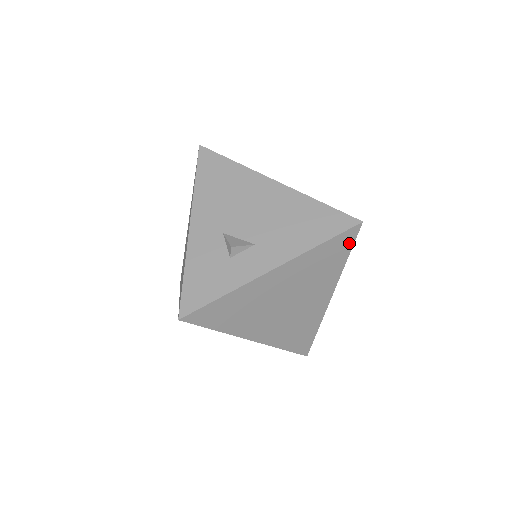
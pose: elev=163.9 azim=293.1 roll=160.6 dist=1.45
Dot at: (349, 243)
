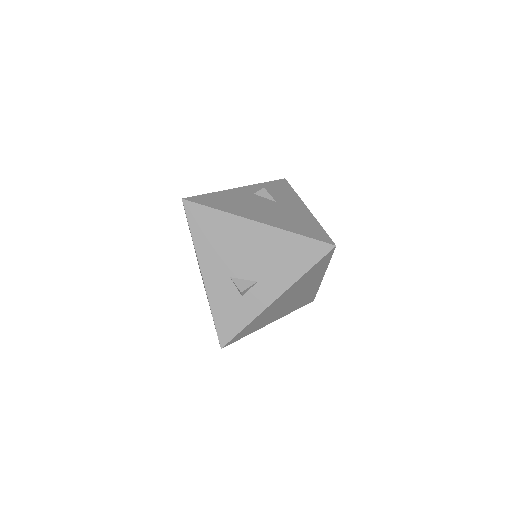
Dot at: (329, 257)
